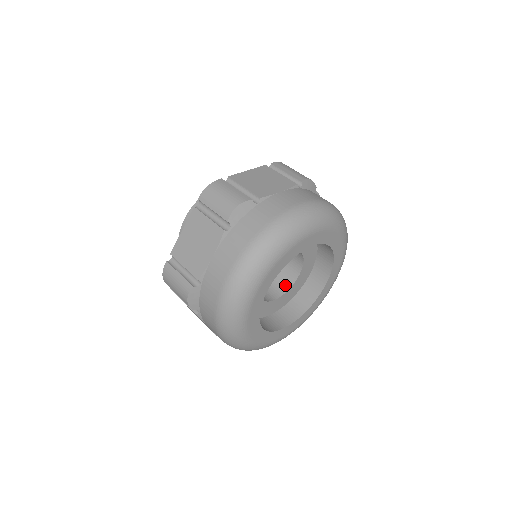
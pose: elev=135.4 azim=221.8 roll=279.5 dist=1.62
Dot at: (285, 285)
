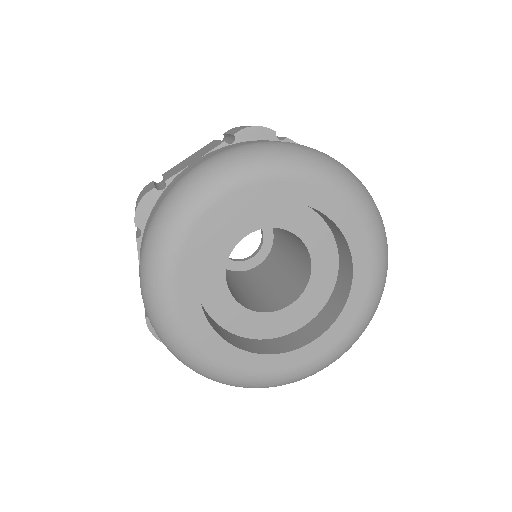
Dot at: (303, 282)
